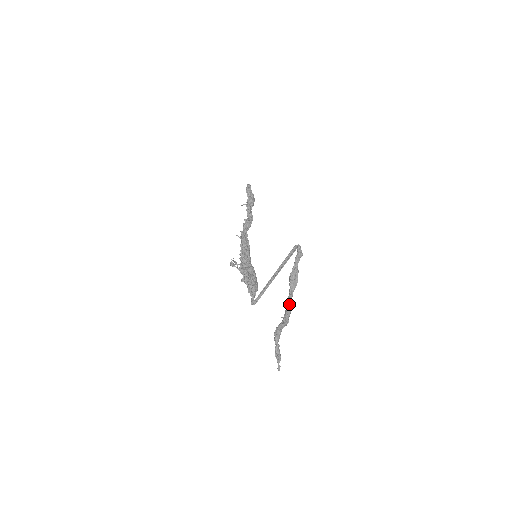
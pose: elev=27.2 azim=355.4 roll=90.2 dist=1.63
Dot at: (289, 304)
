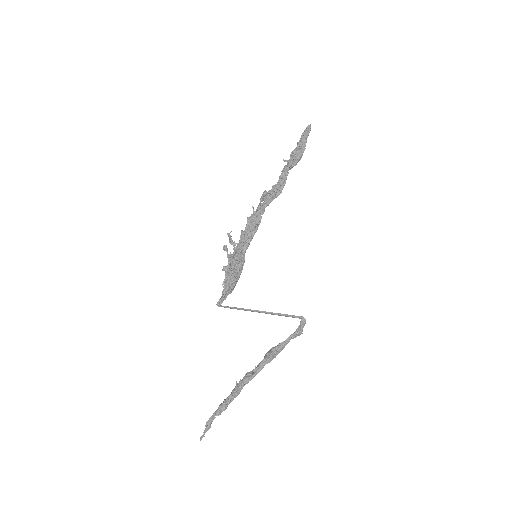
Dot at: (252, 378)
